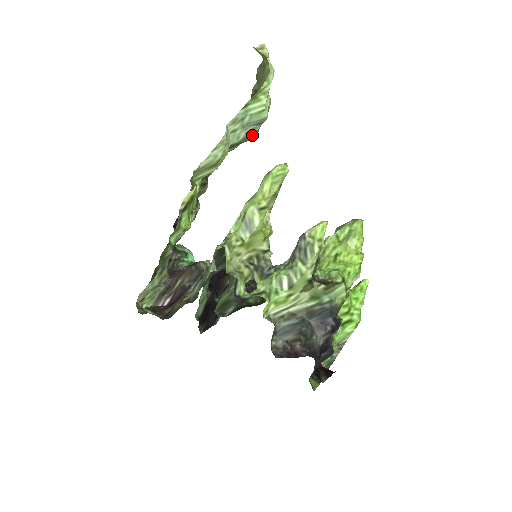
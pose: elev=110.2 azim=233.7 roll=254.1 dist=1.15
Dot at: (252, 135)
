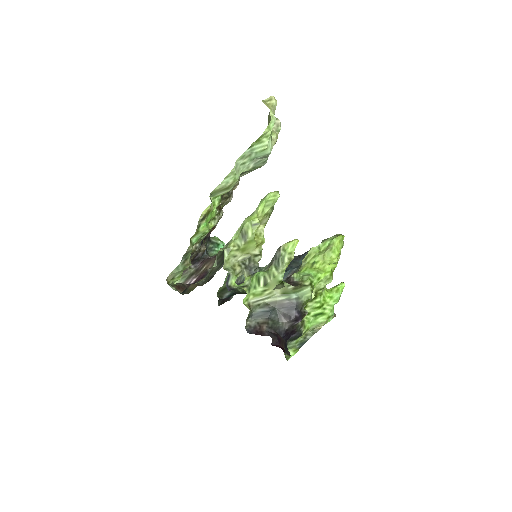
Dot at: (261, 165)
